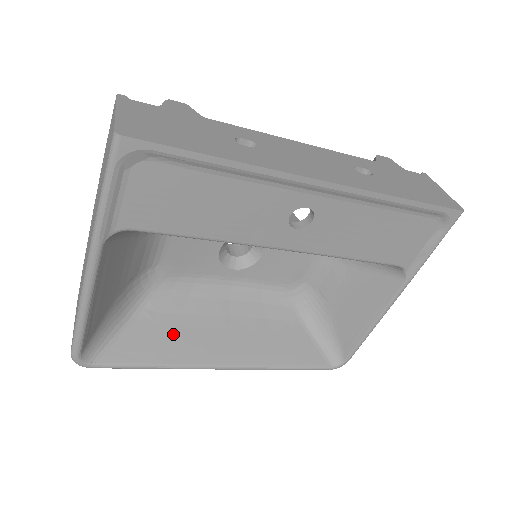
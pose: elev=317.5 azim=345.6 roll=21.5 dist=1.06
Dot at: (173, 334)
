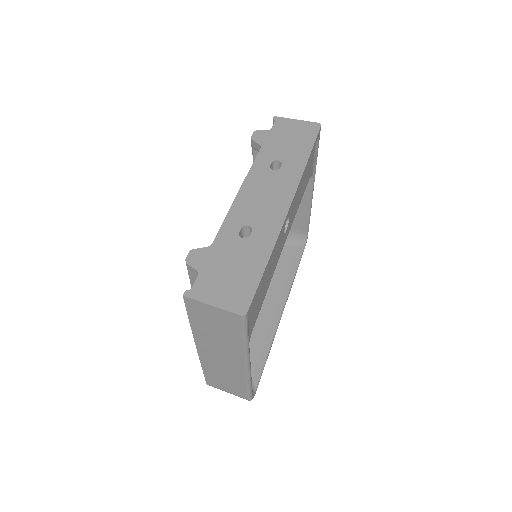
Dot at: (255, 332)
